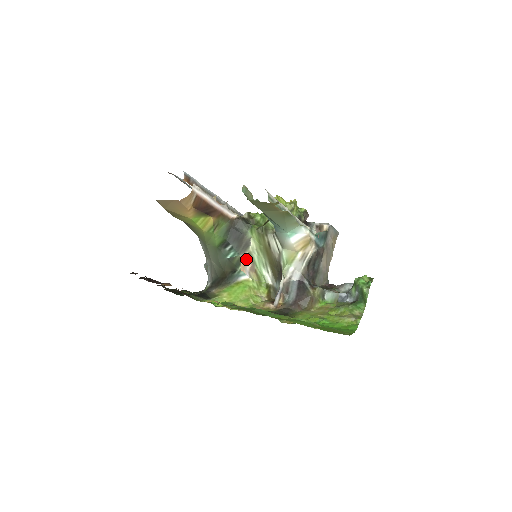
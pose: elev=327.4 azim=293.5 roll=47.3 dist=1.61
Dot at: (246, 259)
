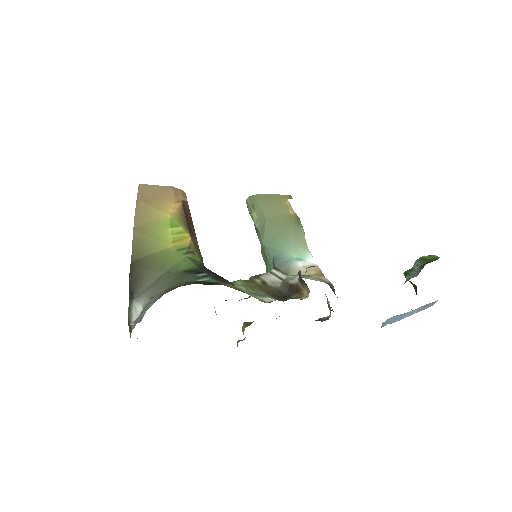
Dot at: (229, 286)
